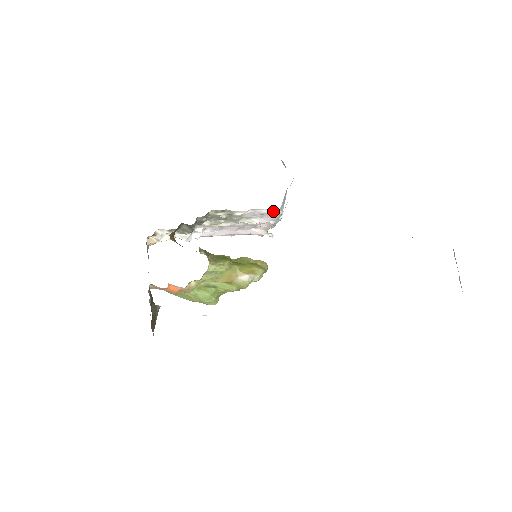
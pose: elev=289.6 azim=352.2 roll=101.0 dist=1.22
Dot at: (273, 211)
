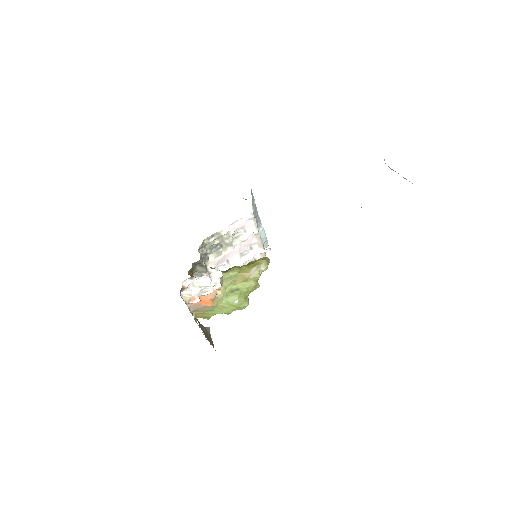
Dot at: (246, 218)
